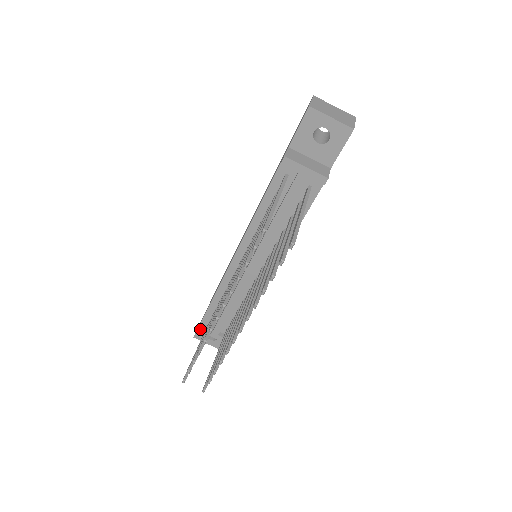
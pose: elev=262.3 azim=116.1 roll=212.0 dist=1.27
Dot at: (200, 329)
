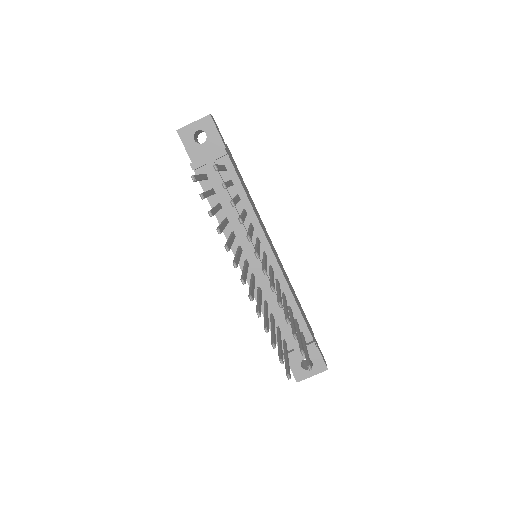
Dot at: occluded
